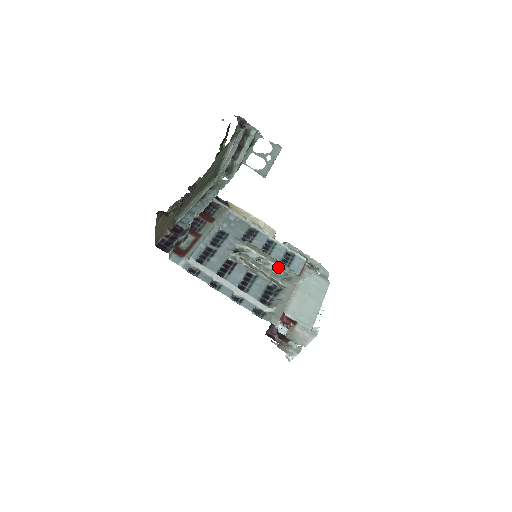
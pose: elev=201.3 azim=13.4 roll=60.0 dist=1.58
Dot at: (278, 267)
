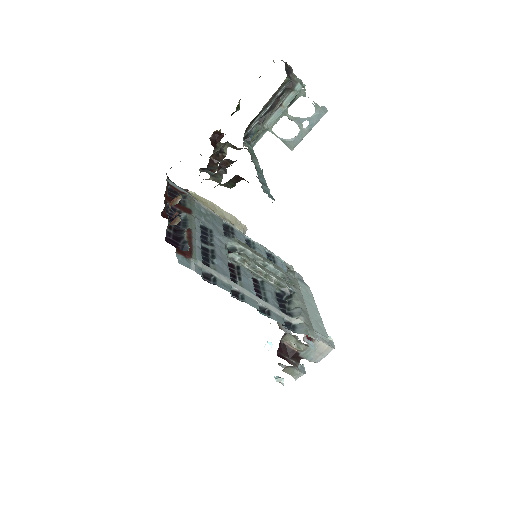
Dot at: (276, 269)
